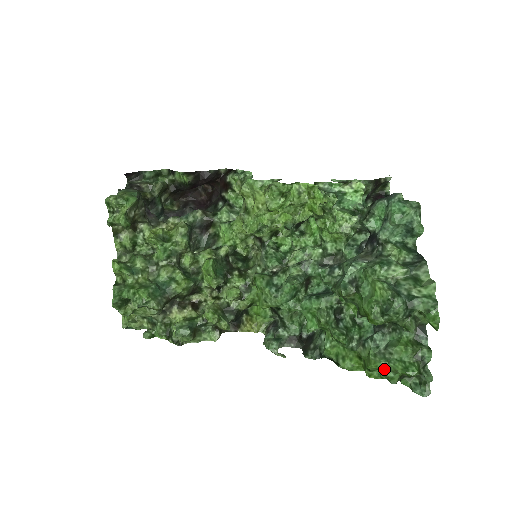
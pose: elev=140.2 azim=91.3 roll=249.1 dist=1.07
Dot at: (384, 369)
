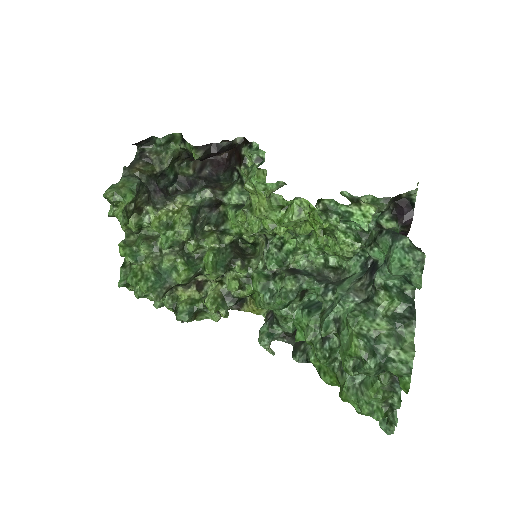
Dot at: (353, 404)
